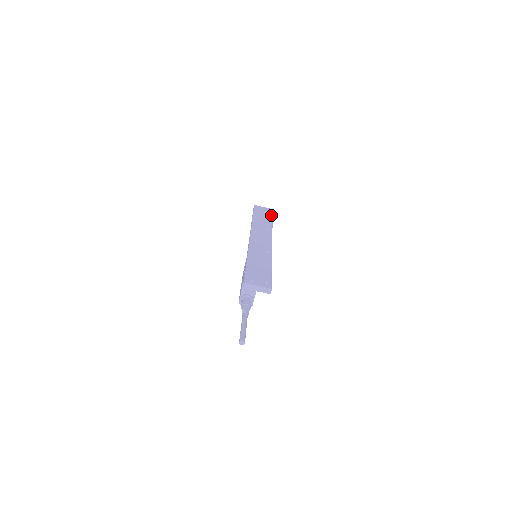
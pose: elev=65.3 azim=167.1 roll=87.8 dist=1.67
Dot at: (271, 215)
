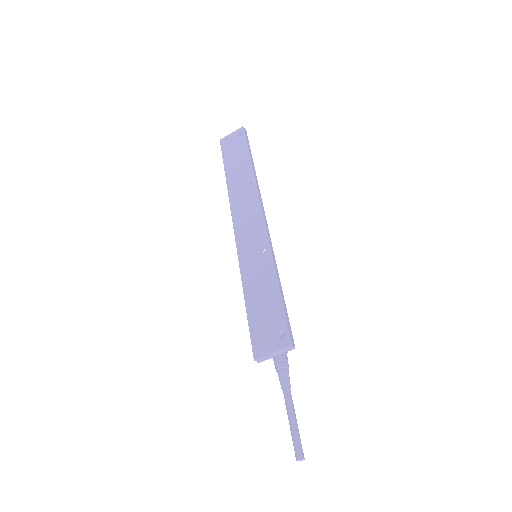
Dot at: (245, 145)
